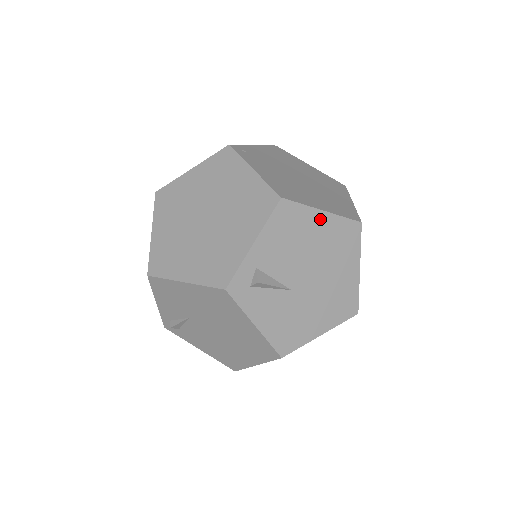
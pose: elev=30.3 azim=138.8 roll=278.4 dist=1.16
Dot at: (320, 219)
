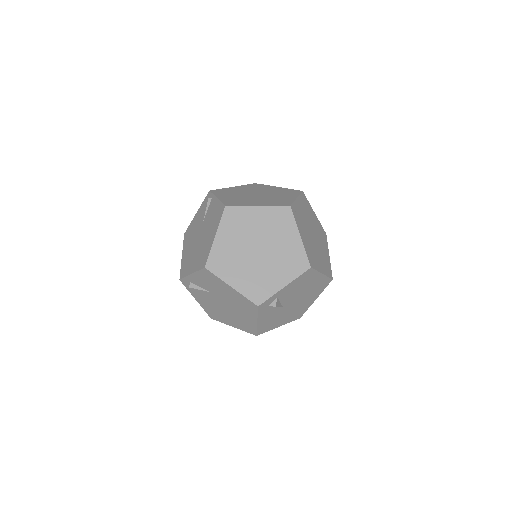
Dot at: (318, 277)
